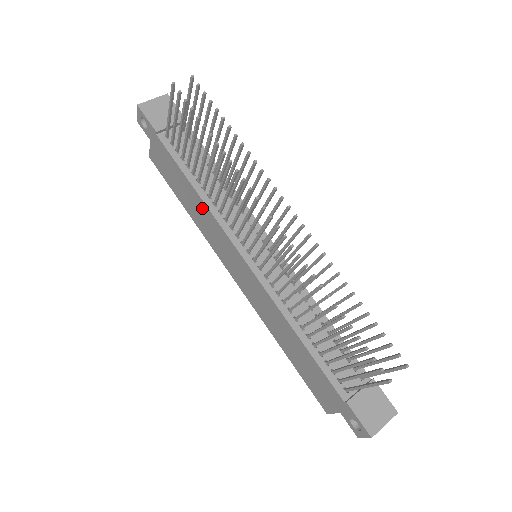
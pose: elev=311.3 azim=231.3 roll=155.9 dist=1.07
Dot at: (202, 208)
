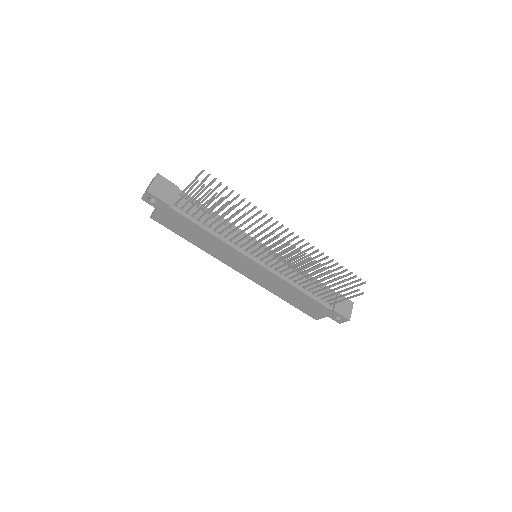
Dot at: (216, 242)
